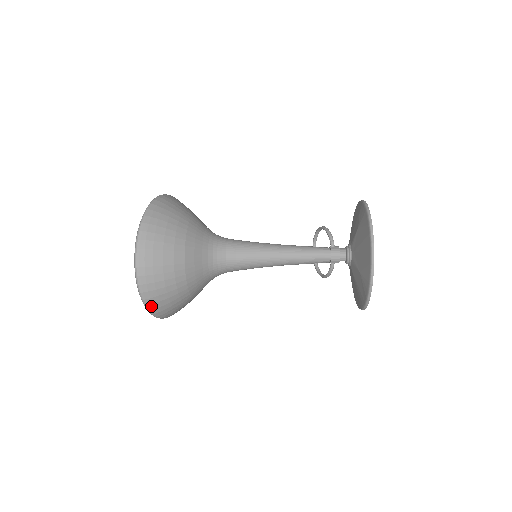
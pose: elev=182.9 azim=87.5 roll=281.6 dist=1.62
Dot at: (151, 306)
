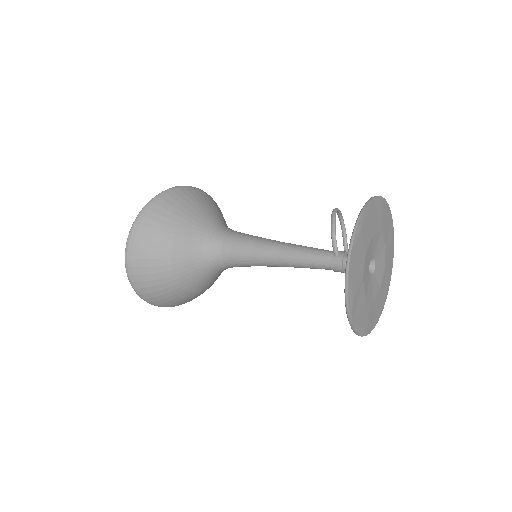
Dot at: occluded
